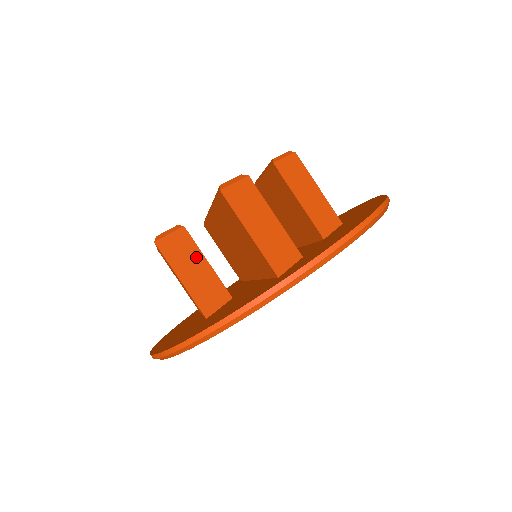
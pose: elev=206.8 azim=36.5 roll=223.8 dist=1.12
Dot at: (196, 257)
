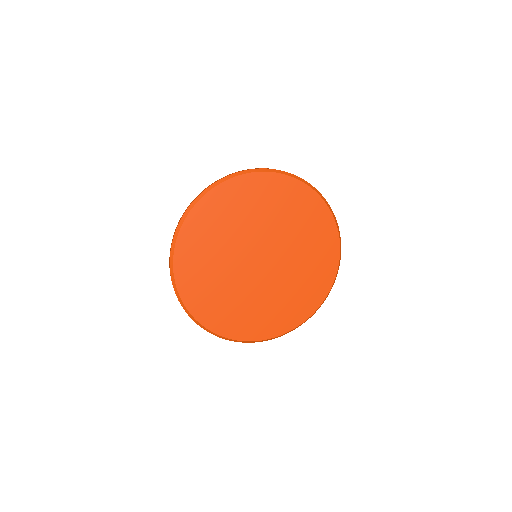
Dot at: occluded
